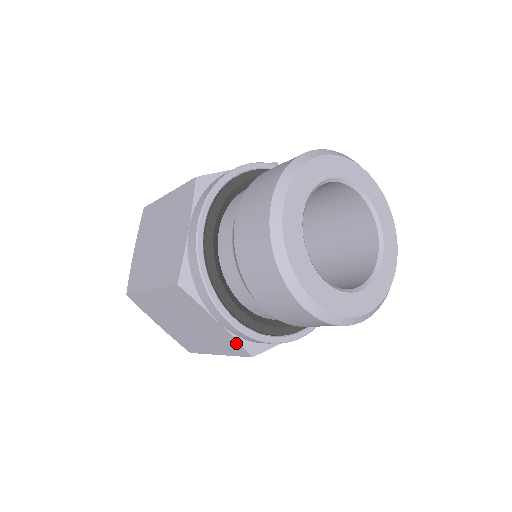
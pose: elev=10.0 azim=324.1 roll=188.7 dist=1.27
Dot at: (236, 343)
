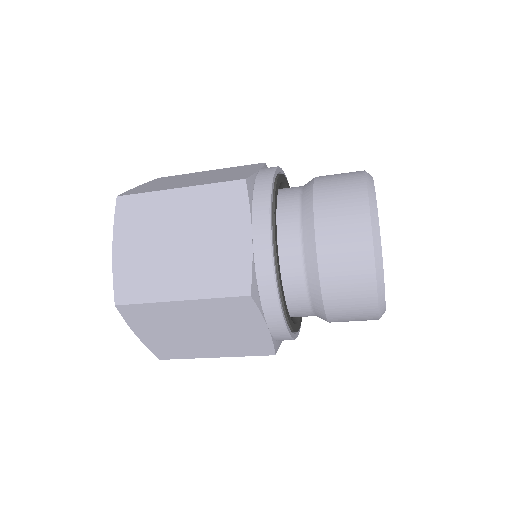
Dot at: (246, 270)
